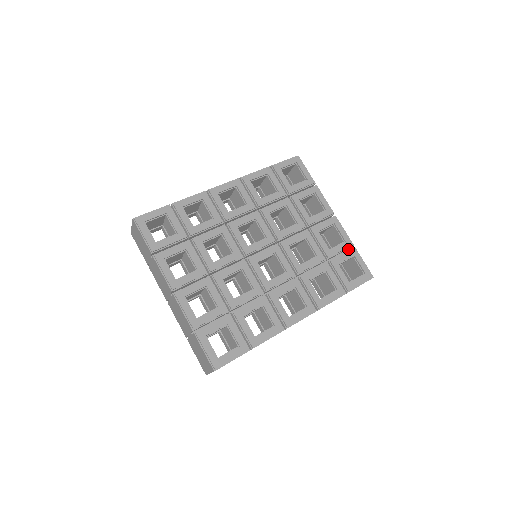
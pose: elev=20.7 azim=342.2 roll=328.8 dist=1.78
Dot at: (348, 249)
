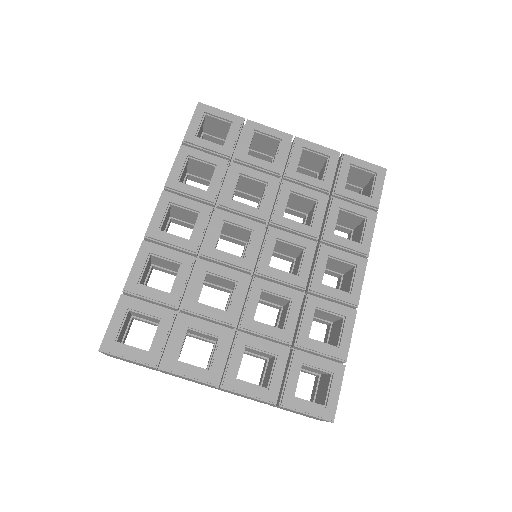
Dot at: occluded
